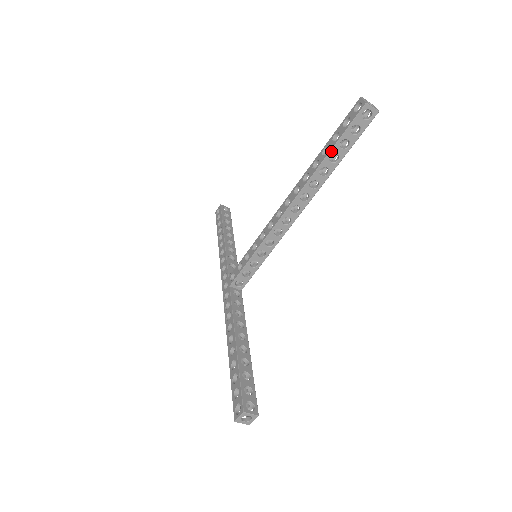
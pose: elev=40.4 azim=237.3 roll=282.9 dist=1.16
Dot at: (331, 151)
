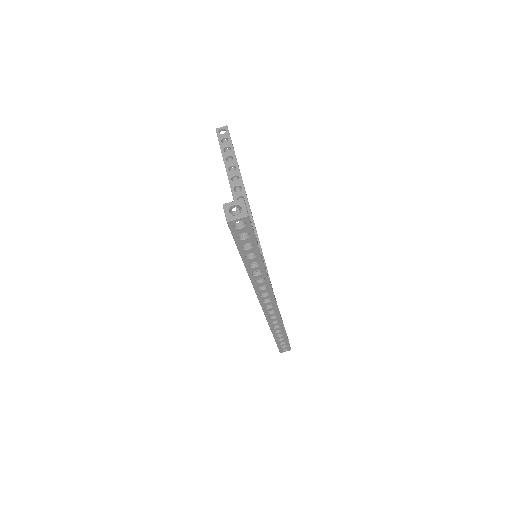
Dot at: (223, 158)
